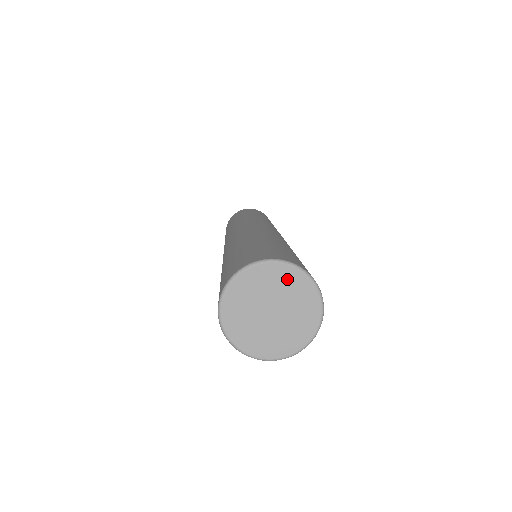
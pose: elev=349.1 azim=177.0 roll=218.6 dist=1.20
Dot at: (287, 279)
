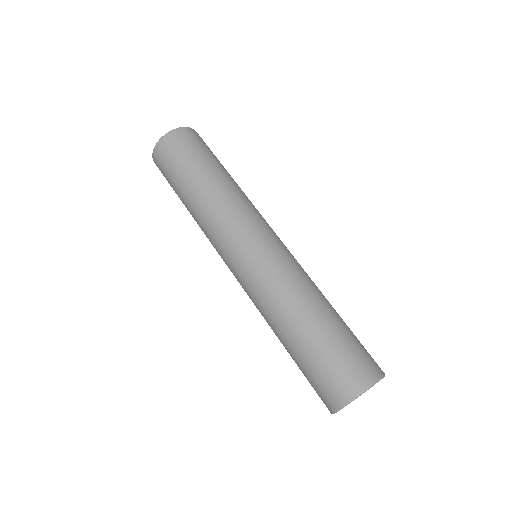
Dot at: occluded
